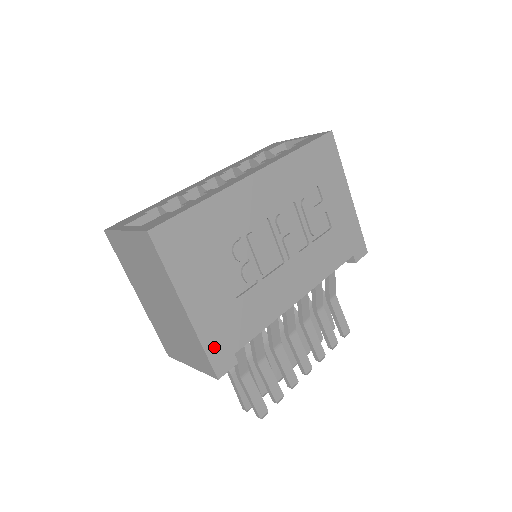
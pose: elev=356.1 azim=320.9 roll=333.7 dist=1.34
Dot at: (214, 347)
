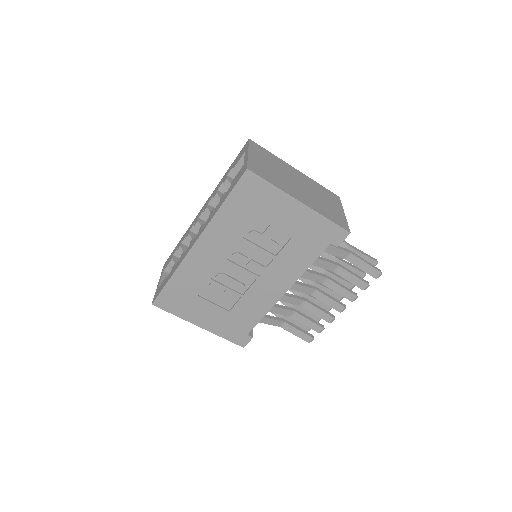
Dot at: (230, 336)
